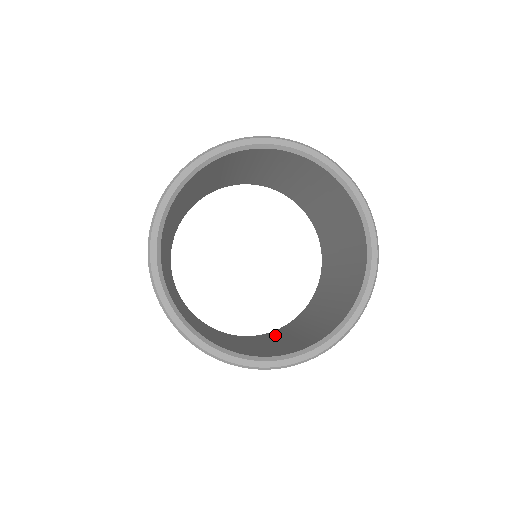
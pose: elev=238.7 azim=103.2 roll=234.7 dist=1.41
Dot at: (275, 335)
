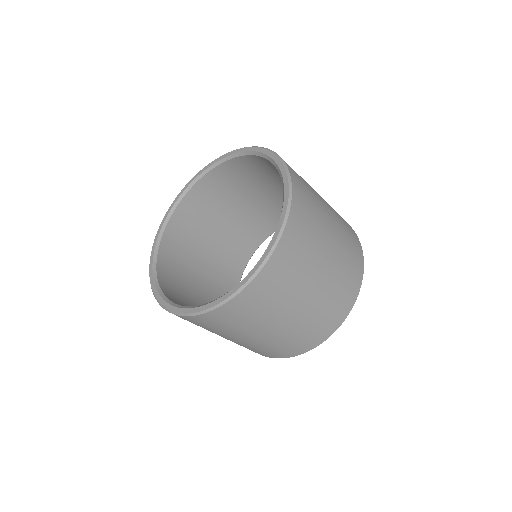
Dot at: occluded
